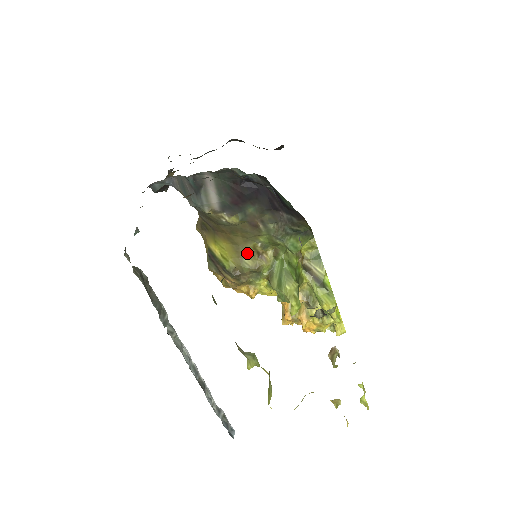
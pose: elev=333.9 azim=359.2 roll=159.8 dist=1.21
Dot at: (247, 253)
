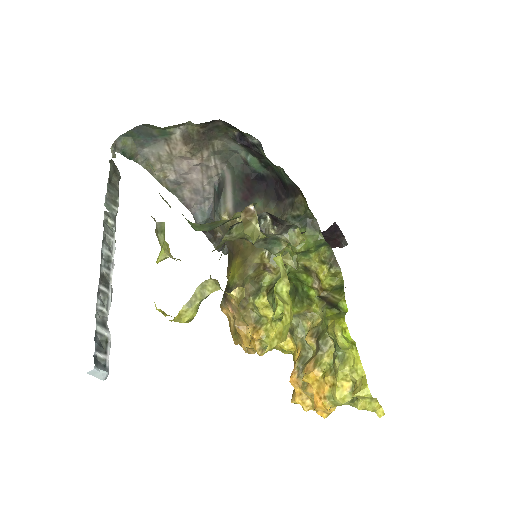
Dot at: (254, 266)
